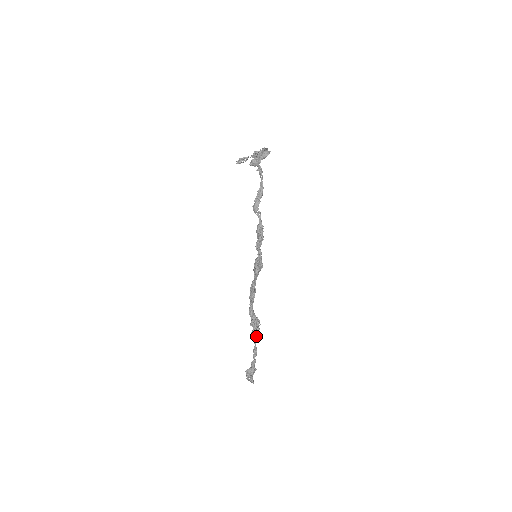
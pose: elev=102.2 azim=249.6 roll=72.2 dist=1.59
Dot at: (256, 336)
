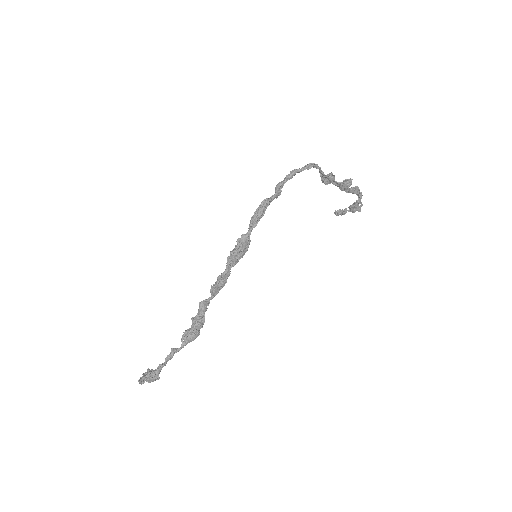
Dot at: (188, 337)
